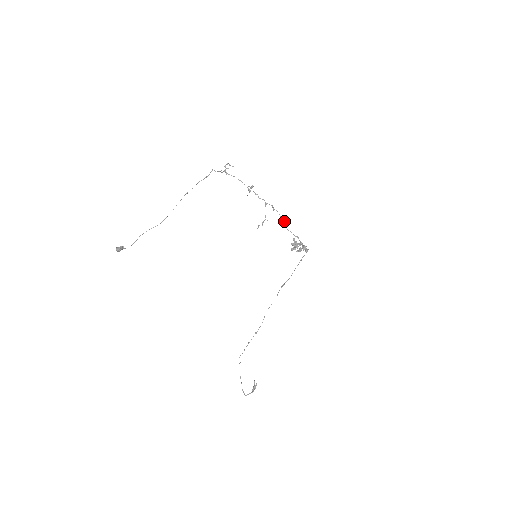
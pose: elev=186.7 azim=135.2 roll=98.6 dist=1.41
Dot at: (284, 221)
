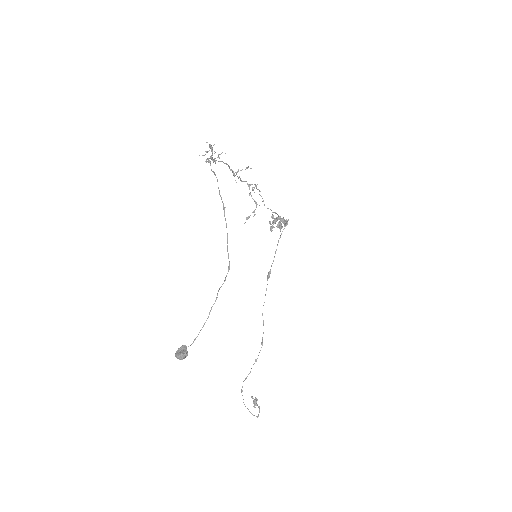
Dot at: occluded
